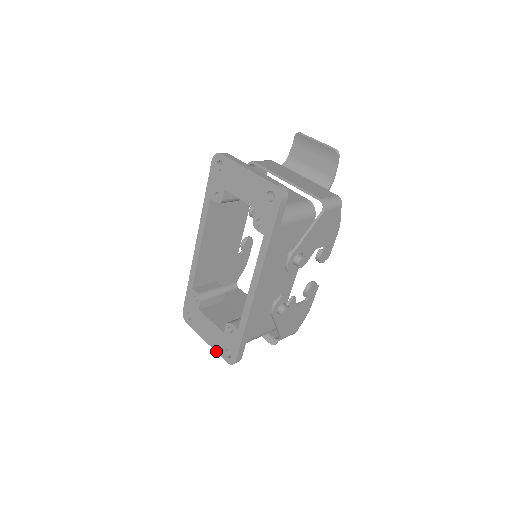
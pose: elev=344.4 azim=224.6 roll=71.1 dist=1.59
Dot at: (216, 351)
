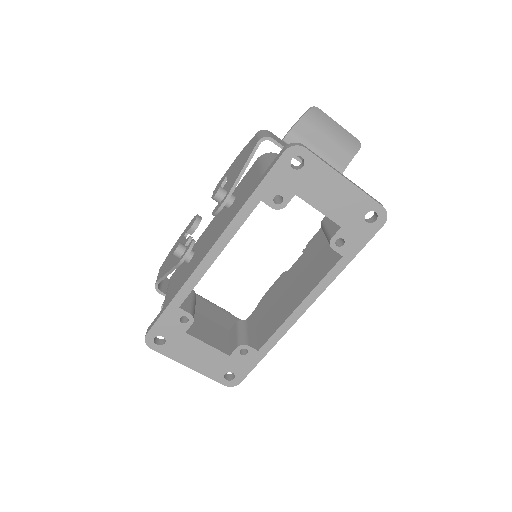
Dot at: (207, 376)
